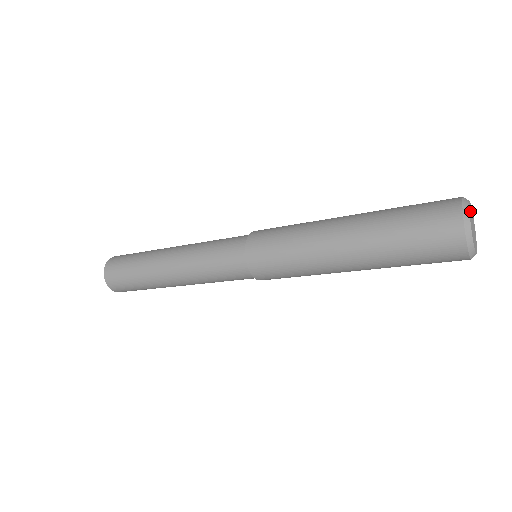
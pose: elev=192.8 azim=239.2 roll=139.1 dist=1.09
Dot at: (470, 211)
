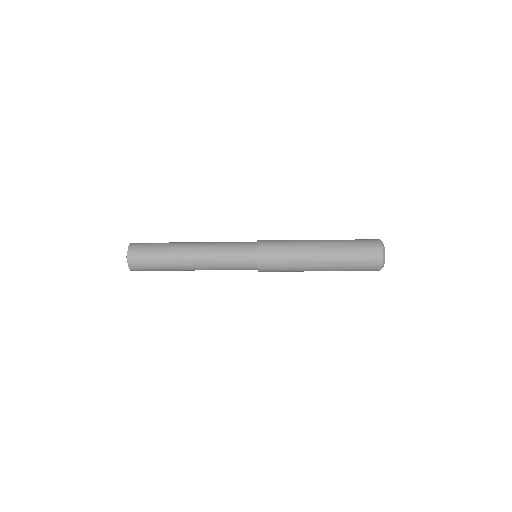
Dot at: occluded
